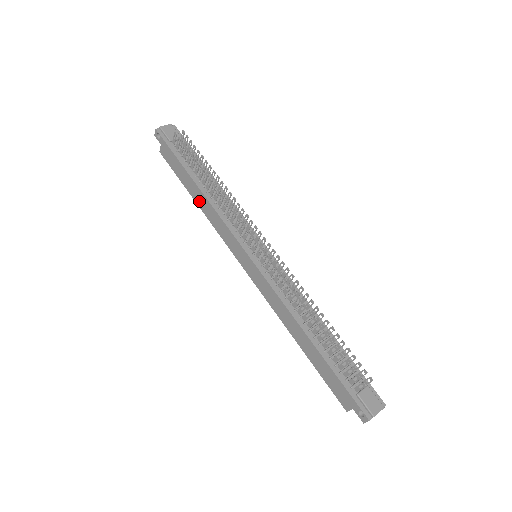
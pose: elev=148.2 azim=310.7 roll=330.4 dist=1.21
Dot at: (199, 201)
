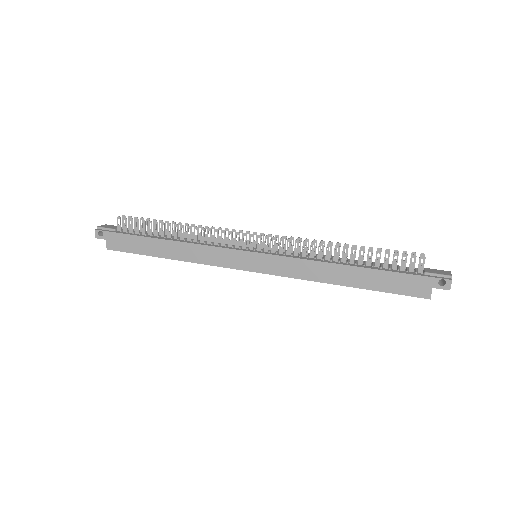
Dot at: (174, 254)
